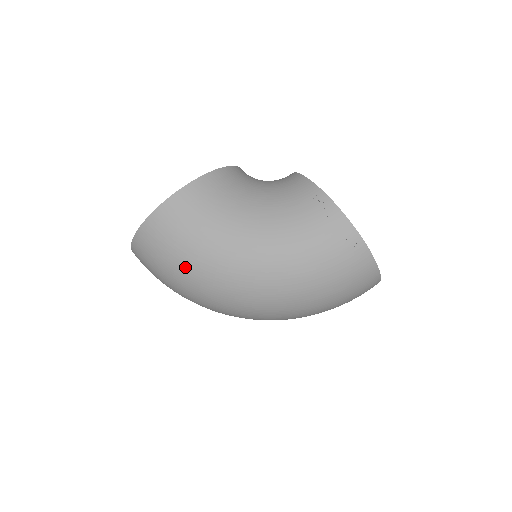
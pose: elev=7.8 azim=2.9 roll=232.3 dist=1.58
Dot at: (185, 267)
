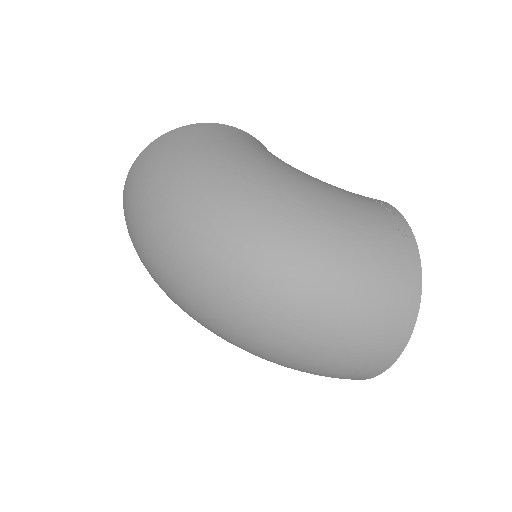
Dot at: (195, 162)
